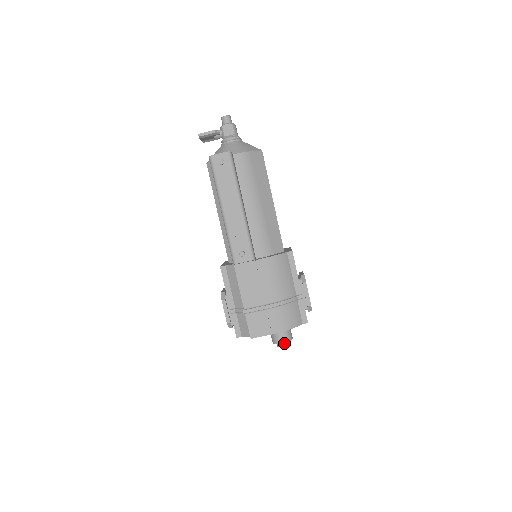
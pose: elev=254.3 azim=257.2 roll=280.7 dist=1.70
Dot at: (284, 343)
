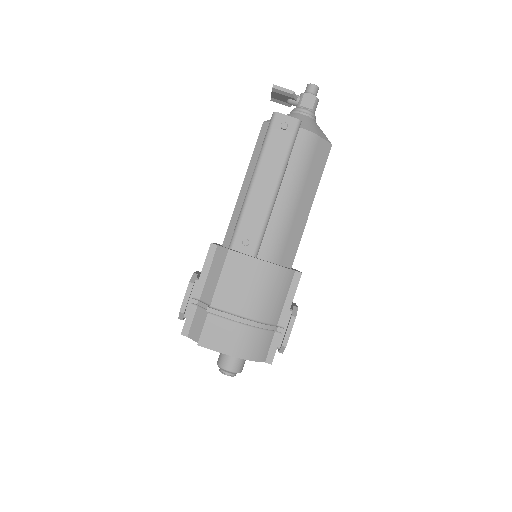
Dot at: (230, 371)
